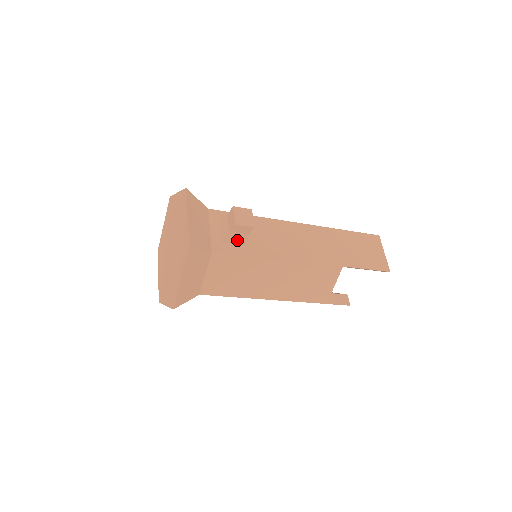
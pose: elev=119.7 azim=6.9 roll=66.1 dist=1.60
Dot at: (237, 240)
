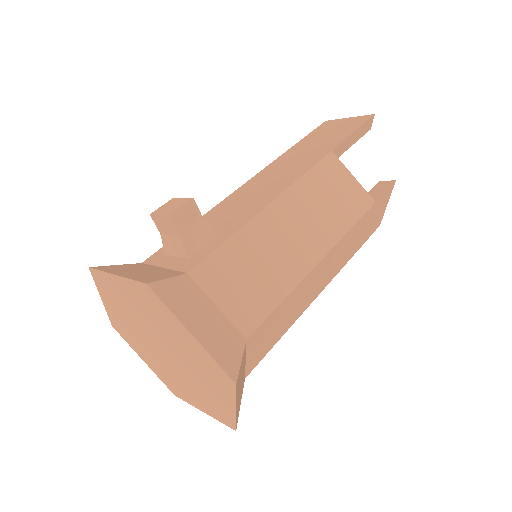
Dot at: (200, 238)
